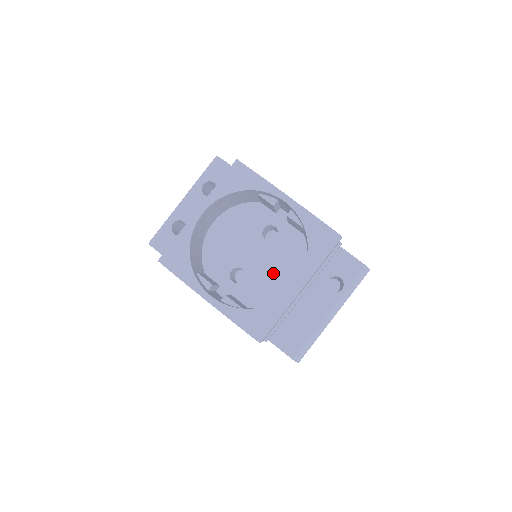
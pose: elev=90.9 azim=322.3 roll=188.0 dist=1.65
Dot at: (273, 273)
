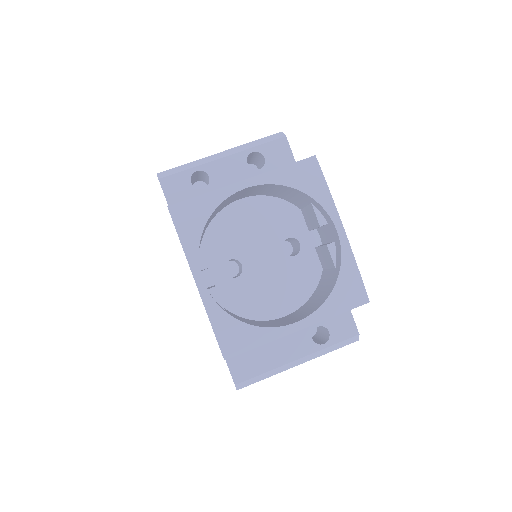
Dot at: (270, 288)
